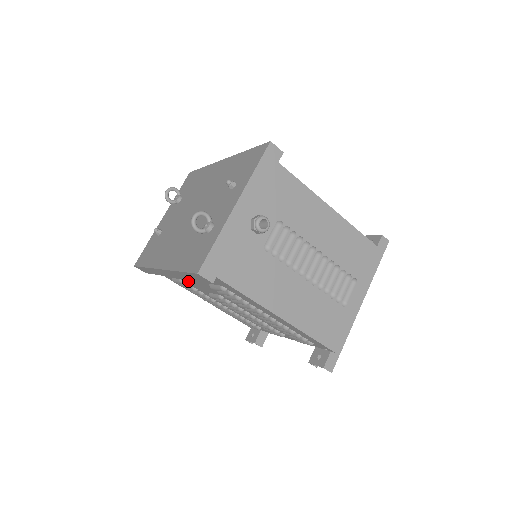
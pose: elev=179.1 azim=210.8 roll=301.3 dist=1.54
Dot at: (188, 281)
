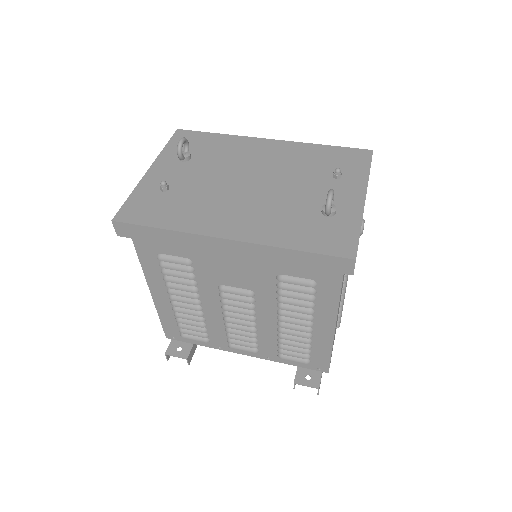
Dot at: (211, 264)
